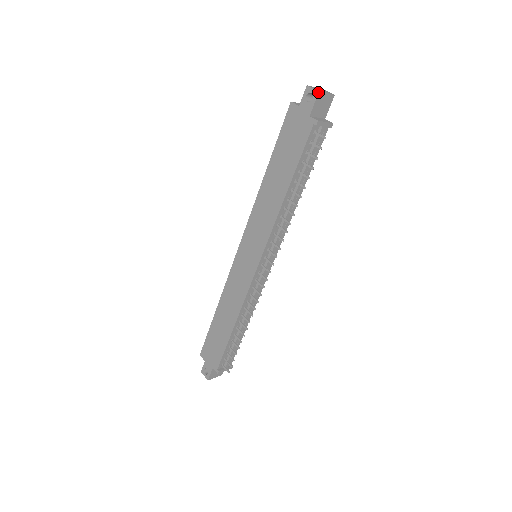
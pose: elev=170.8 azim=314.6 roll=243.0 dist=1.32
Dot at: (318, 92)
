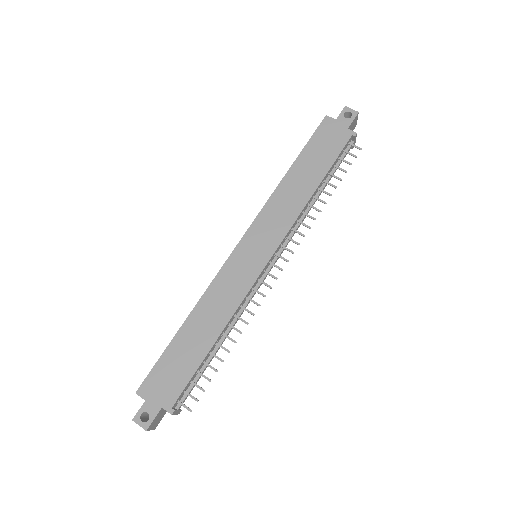
Dot at: (358, 112)
